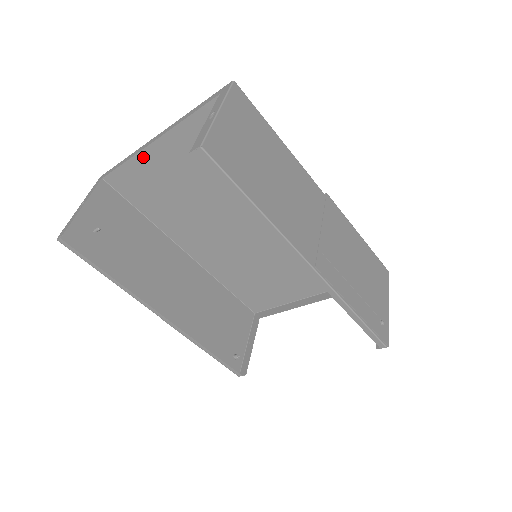
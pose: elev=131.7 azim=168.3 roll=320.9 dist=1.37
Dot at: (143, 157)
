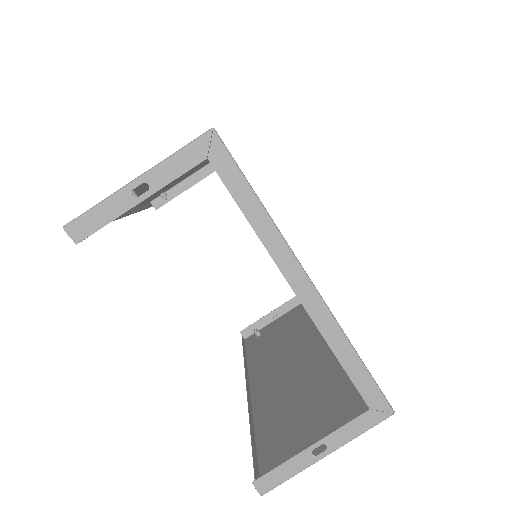
Dot at: occluded
